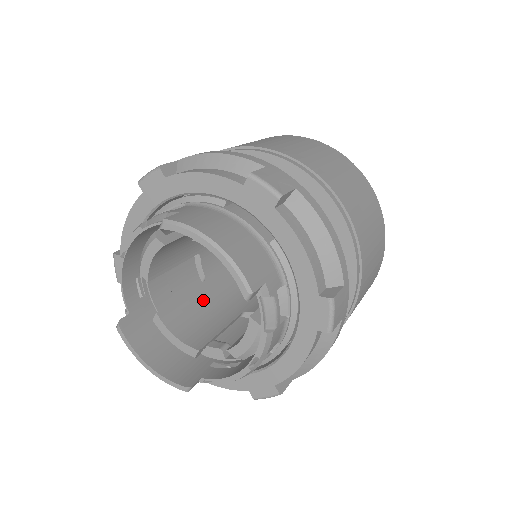
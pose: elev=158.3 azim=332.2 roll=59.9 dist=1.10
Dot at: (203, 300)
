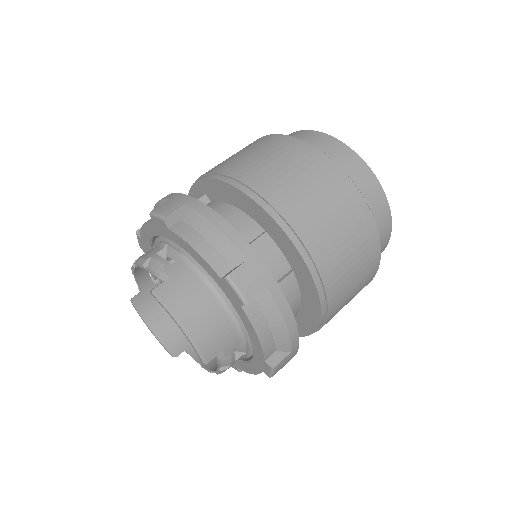
Dot at: occluded
